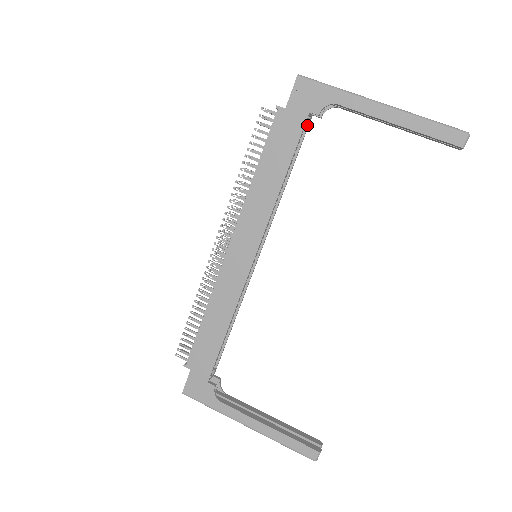
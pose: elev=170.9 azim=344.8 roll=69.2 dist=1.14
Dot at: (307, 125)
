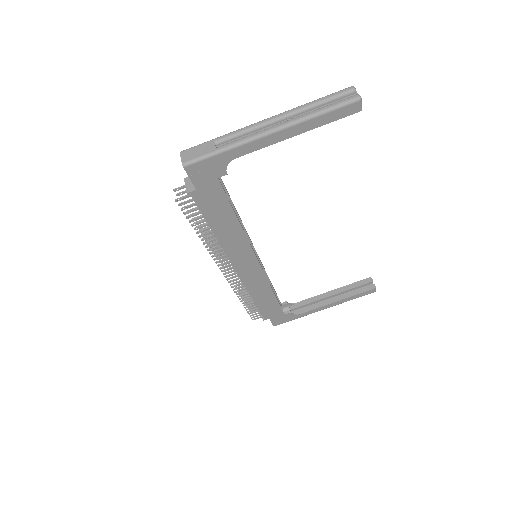
Dot at: occluded
